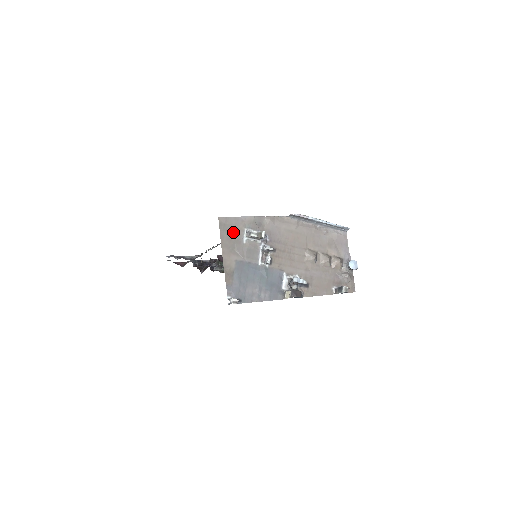
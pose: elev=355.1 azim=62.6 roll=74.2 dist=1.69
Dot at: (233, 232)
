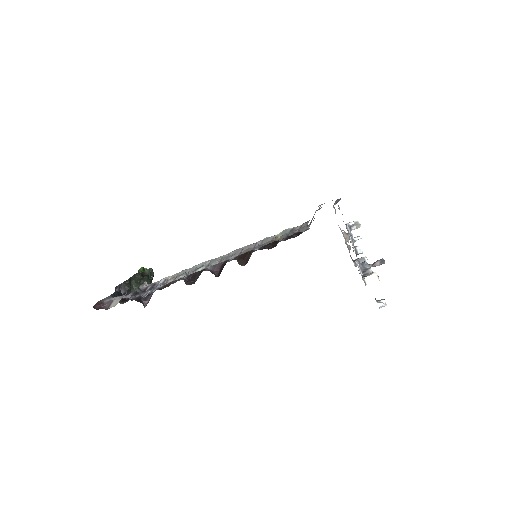
Dot at: occluded
